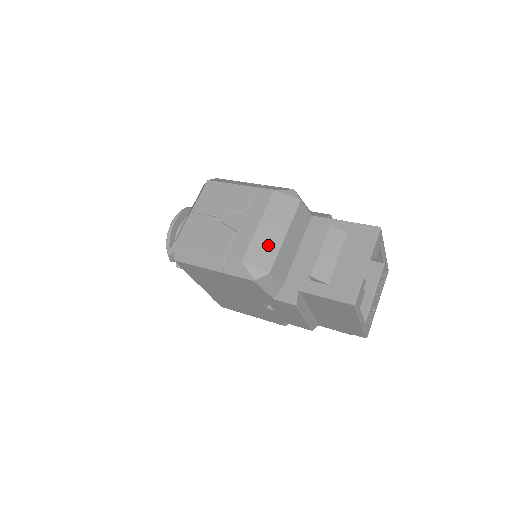
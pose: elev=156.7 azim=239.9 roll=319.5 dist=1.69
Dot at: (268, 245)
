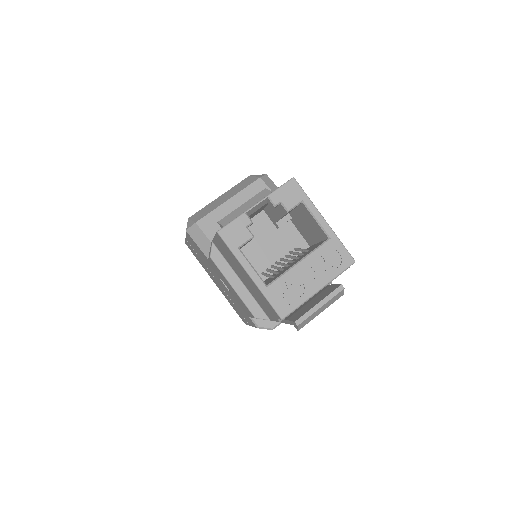
Dot at: (212, 207)
